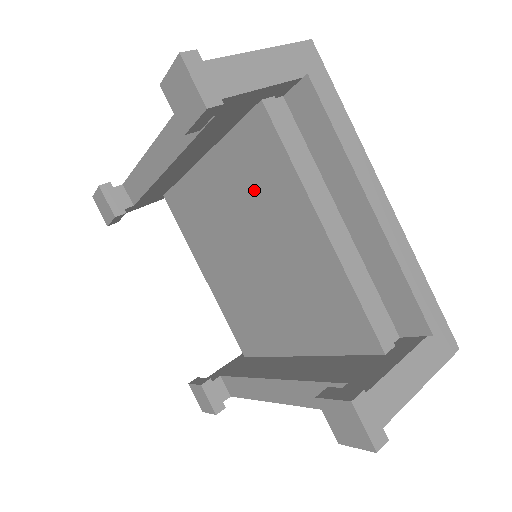
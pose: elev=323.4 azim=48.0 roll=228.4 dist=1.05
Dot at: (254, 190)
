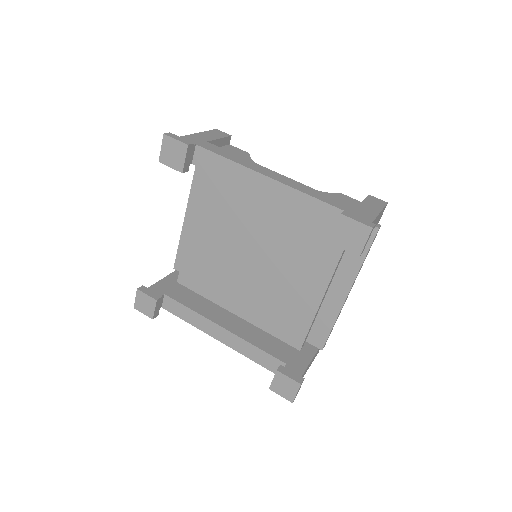
Dot at: (299, 242)
